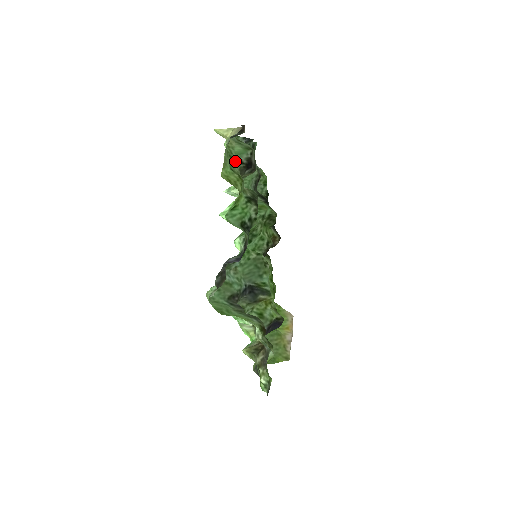
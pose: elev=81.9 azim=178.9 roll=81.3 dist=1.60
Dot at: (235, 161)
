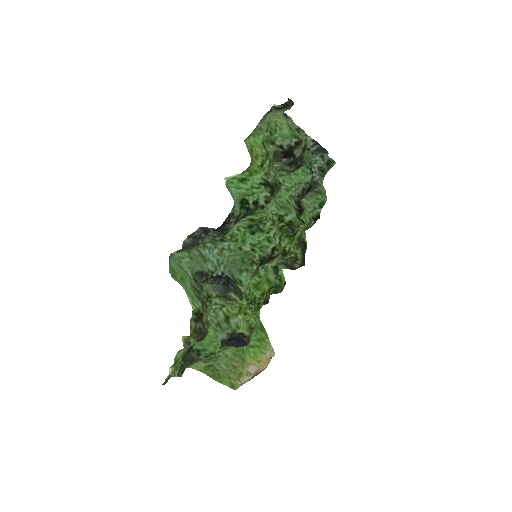
Dot at: (275, 141)
